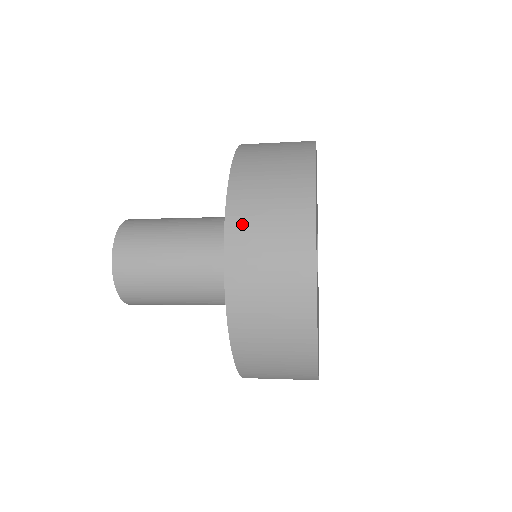
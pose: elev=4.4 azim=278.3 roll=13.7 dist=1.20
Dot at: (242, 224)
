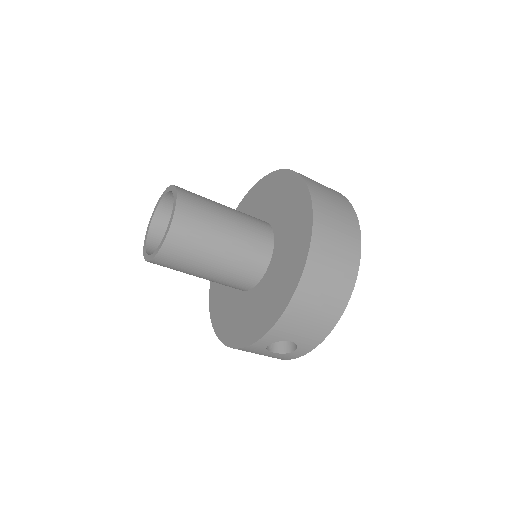
Dot at: (320, 199)
